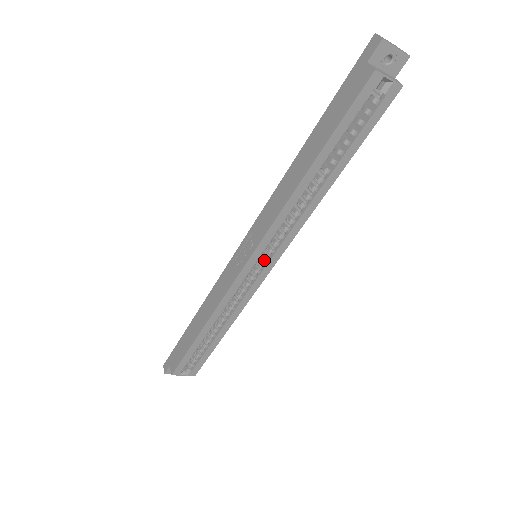
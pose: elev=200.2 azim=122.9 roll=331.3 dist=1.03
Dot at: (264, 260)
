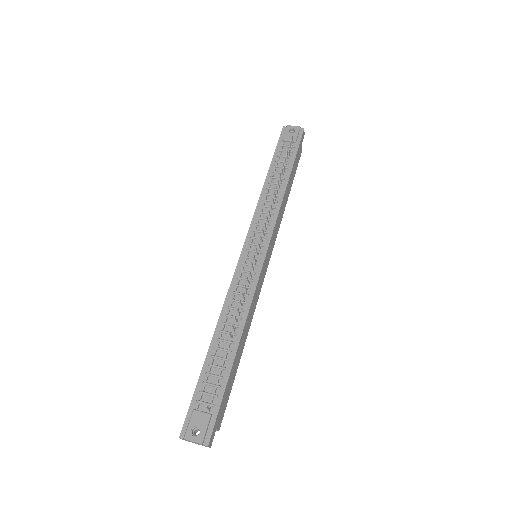
Dot at: occluded
